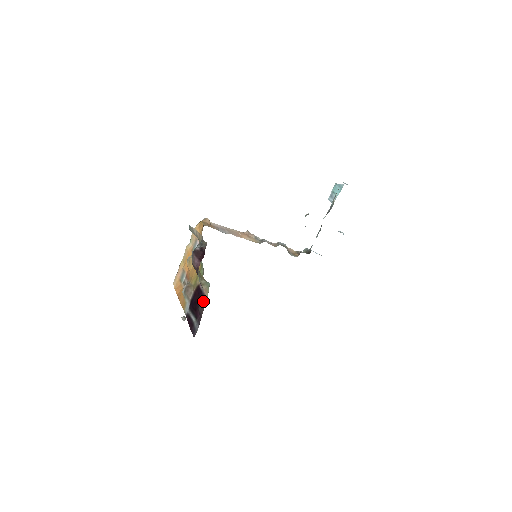
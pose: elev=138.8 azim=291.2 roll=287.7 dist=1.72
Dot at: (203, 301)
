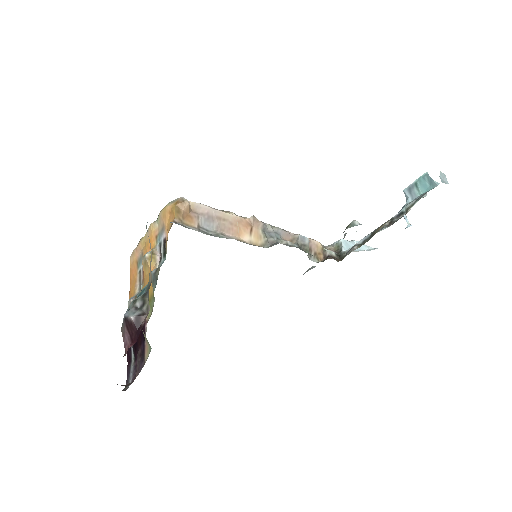
Dot at: (142, 356)
